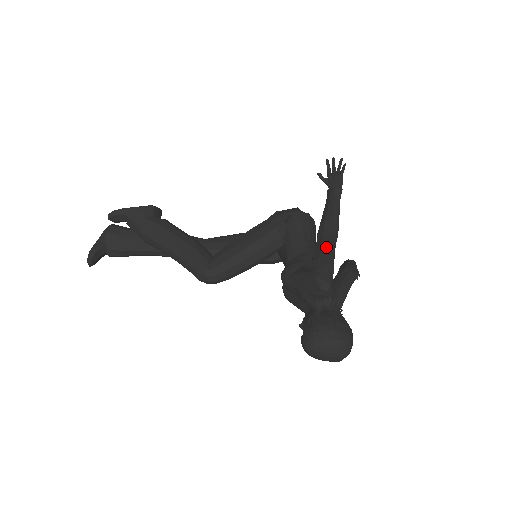
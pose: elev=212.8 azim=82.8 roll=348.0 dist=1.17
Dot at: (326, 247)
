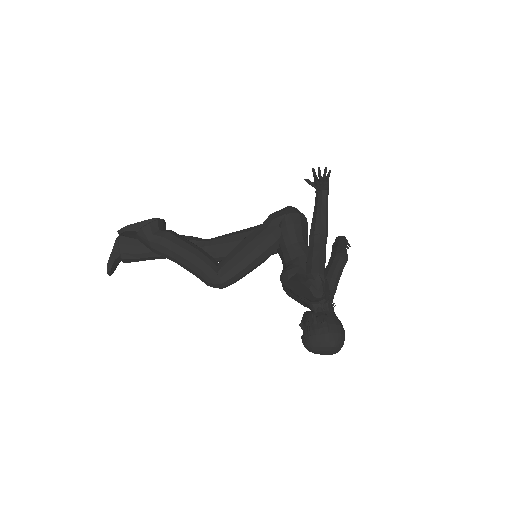
Dot at: (317, 255)
